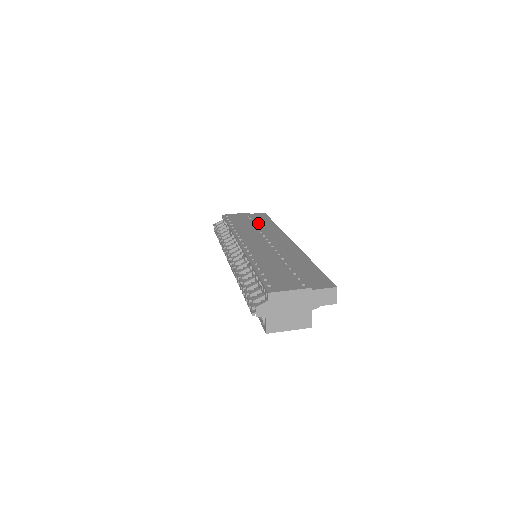
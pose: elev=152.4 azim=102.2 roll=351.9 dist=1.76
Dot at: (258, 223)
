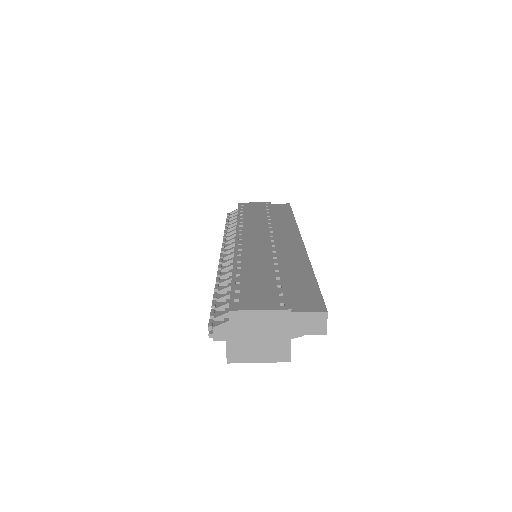
Dot at: occluded
